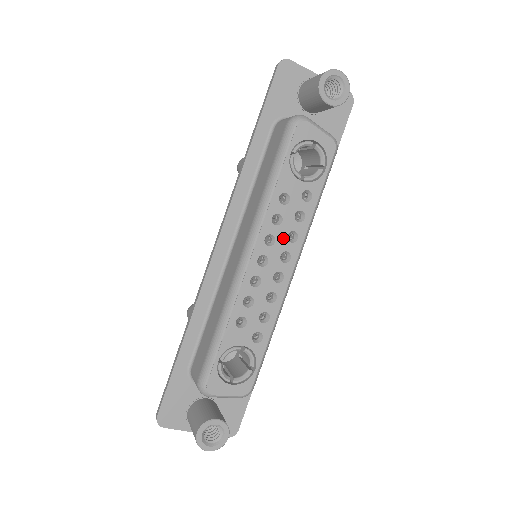
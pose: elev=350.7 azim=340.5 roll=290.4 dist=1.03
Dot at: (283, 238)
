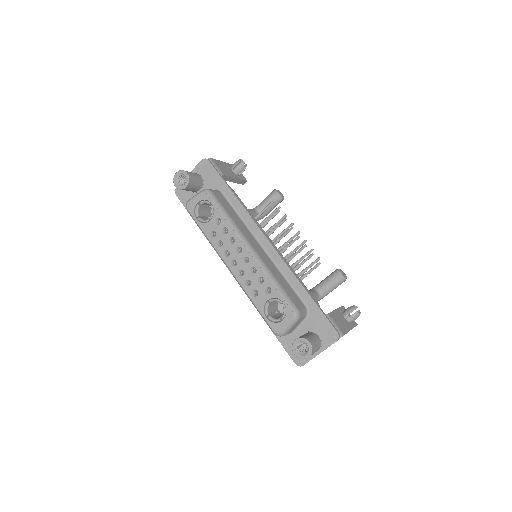
Dot at: (230, 246)
